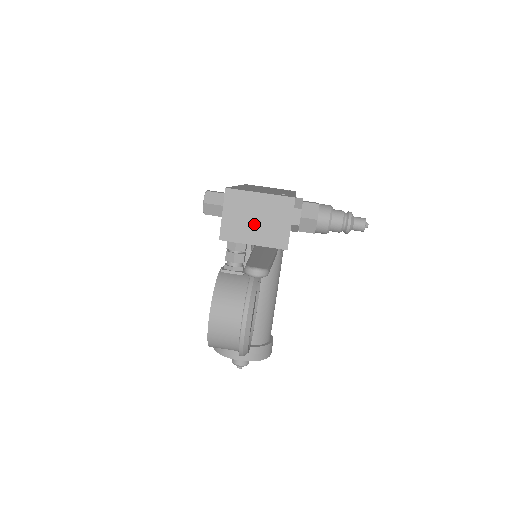
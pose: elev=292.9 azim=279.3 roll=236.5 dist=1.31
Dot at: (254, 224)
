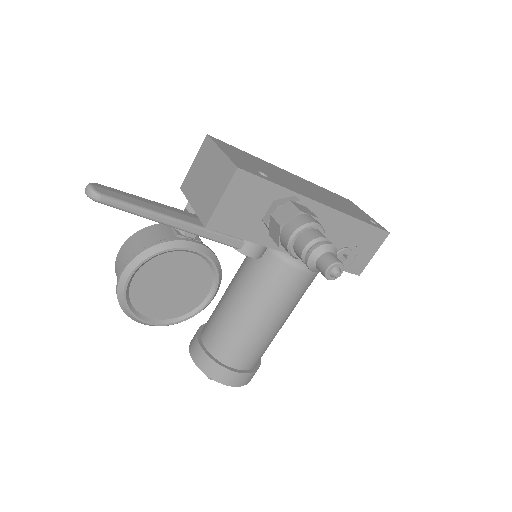
Dot at: (202, 183)
